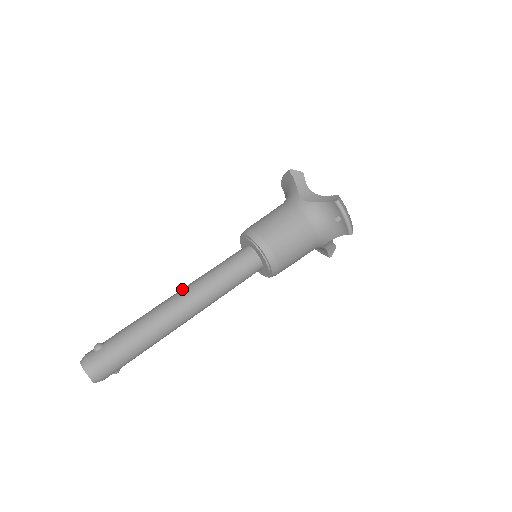
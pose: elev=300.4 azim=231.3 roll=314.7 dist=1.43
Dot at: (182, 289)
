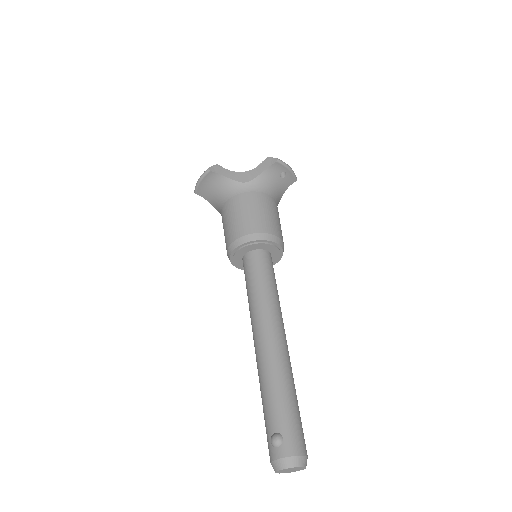
Dot at: (258, 329)
